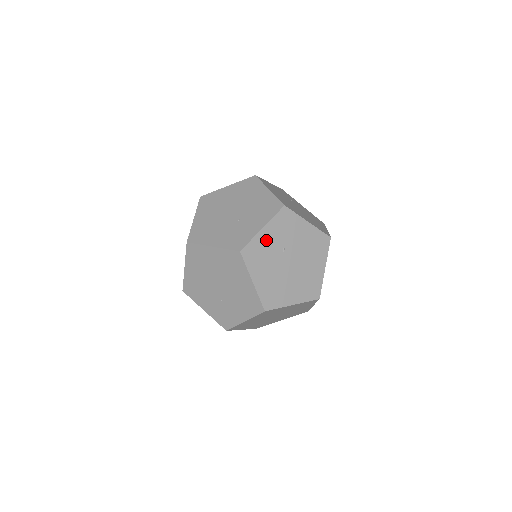
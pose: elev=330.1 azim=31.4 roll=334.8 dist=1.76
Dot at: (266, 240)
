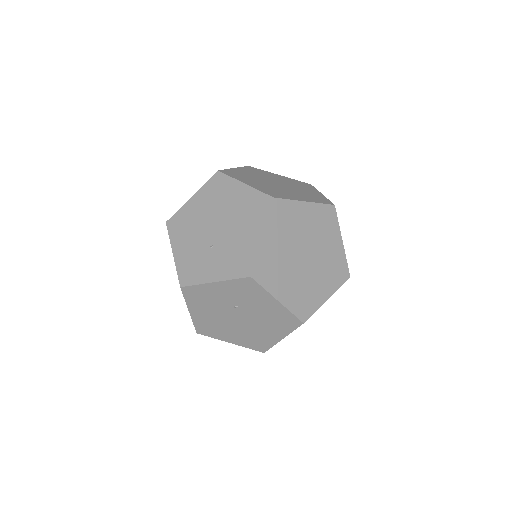
Dot at: (215, 292)
